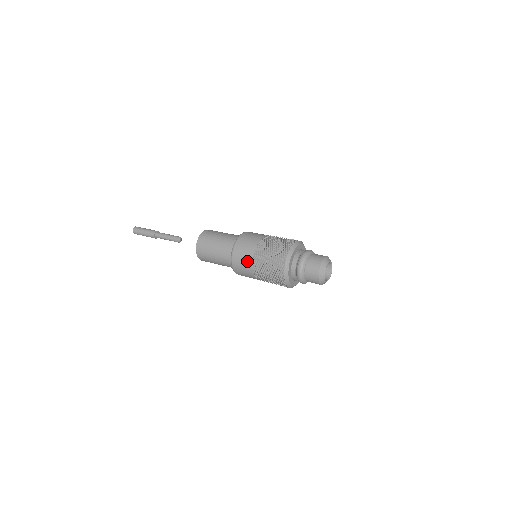
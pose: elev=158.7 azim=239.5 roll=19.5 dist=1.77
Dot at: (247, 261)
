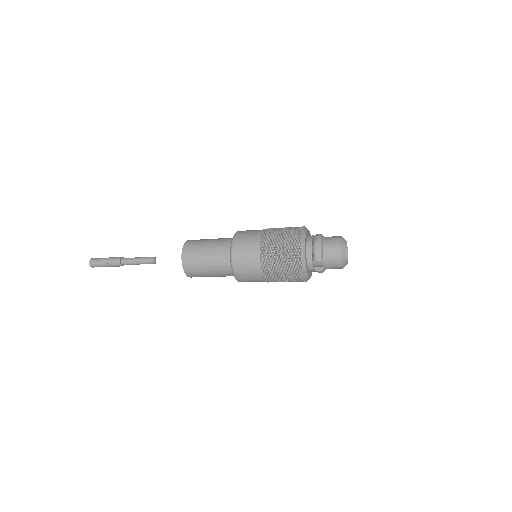
Dot at: (255, 234)
